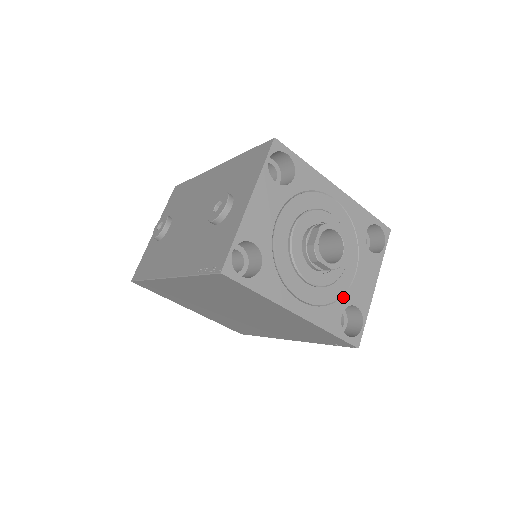
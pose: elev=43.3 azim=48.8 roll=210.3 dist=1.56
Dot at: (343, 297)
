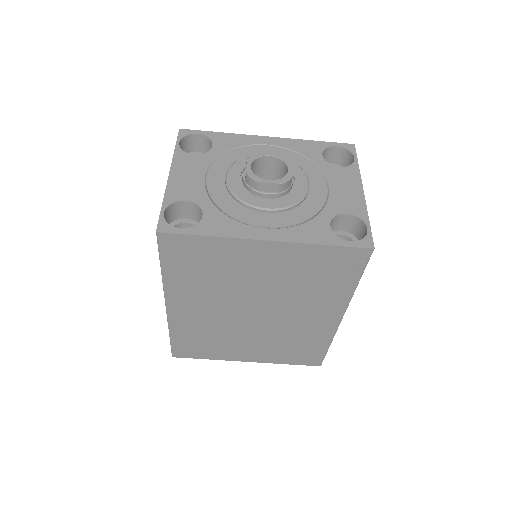
Dot at: (323, 211)
